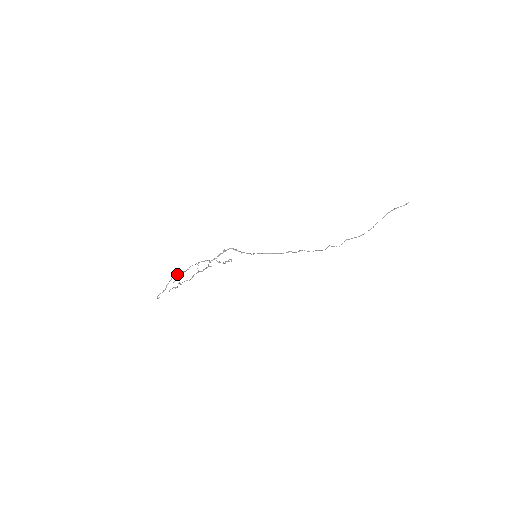
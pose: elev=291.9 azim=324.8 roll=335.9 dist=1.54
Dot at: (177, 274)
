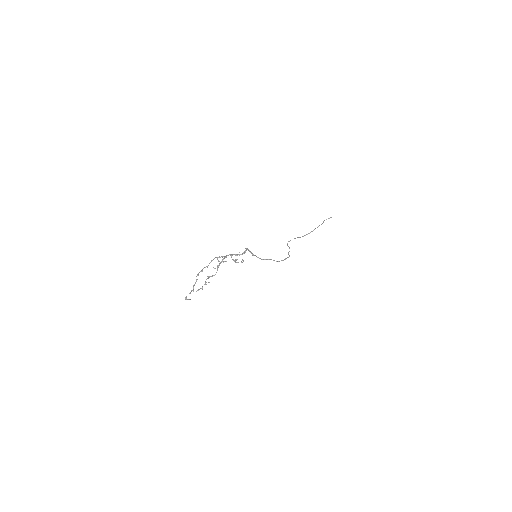
Dot at: (202, 270)
